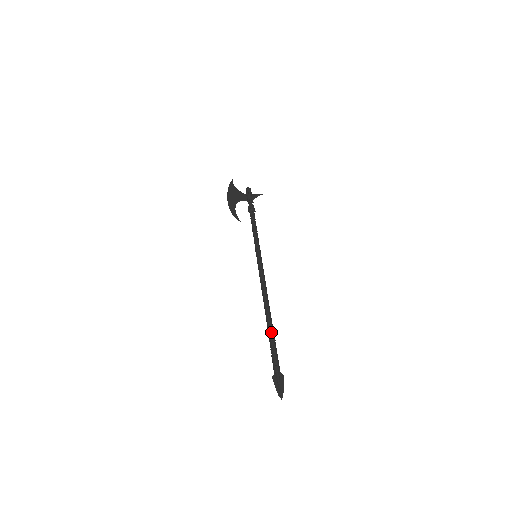
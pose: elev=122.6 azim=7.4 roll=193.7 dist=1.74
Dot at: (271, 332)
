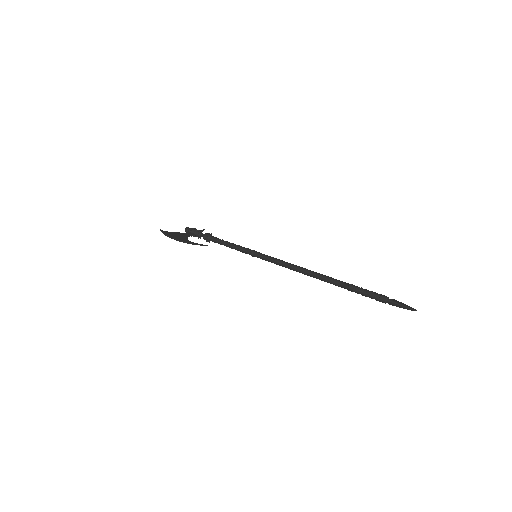
Dot at: (344, 282)
